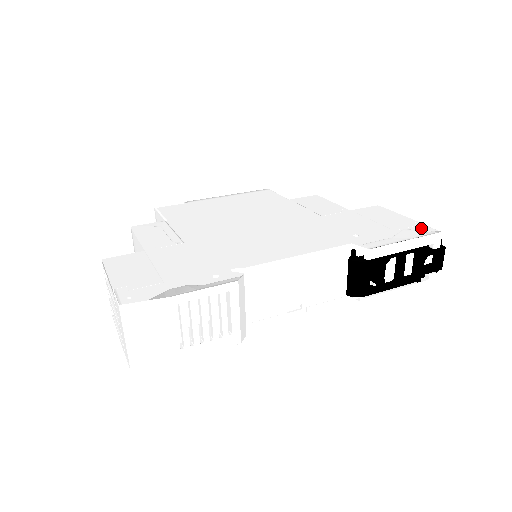
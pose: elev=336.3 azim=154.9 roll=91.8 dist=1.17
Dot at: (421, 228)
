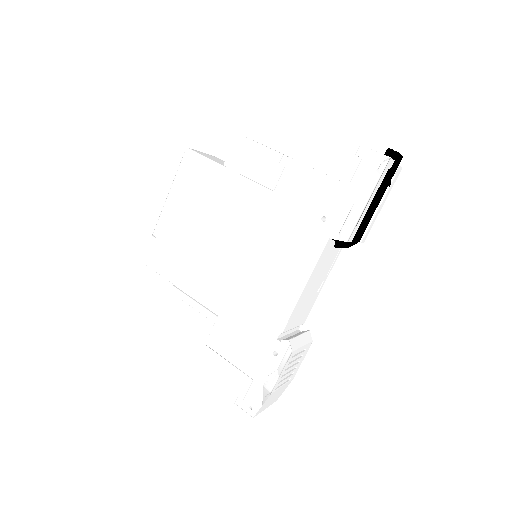
Dot at: (369, 162)
